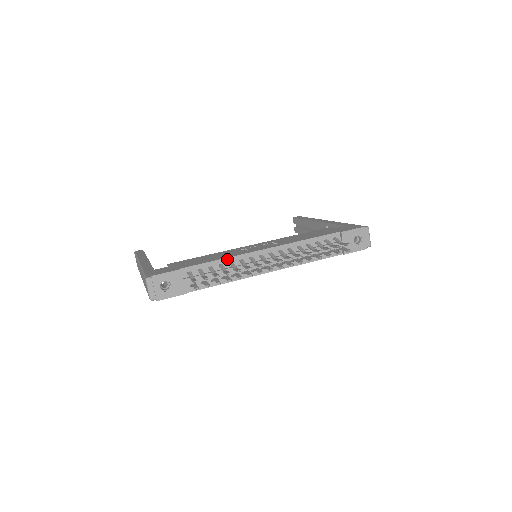
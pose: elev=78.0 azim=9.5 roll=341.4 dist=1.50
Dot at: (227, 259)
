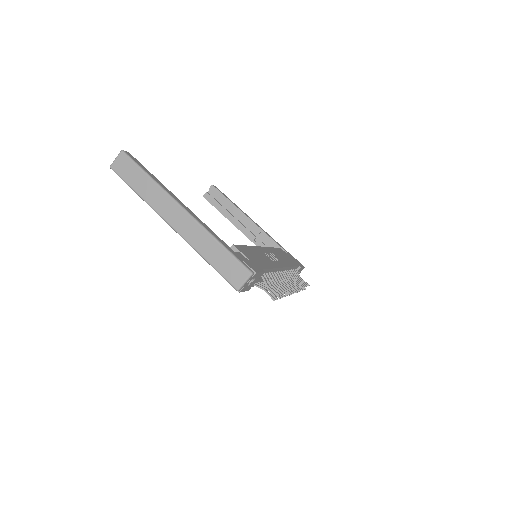
Dot at: (274, 269)
